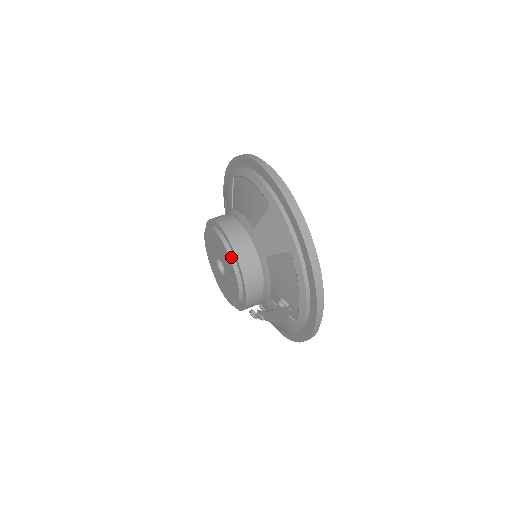
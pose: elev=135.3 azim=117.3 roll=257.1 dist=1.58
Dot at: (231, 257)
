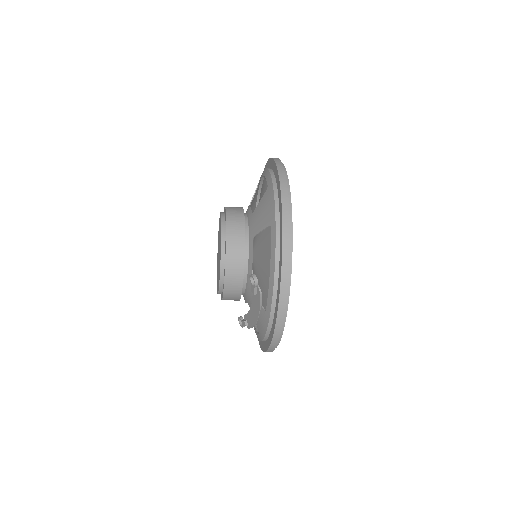
Dot at: (223, 230)
